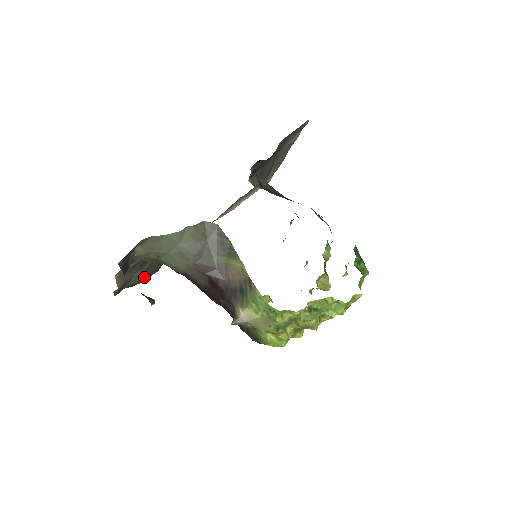
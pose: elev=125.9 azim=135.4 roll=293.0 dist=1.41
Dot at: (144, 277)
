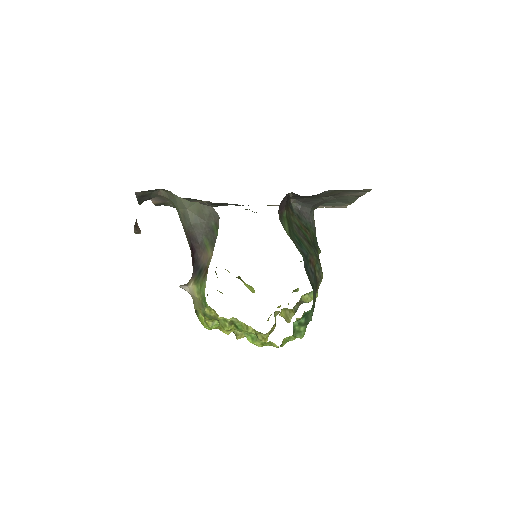
Dot at: occluded
